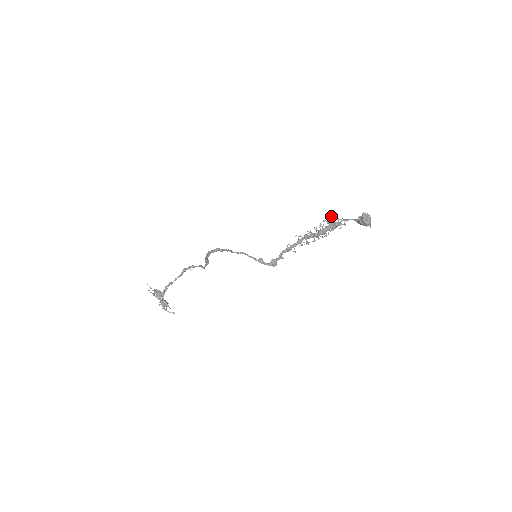
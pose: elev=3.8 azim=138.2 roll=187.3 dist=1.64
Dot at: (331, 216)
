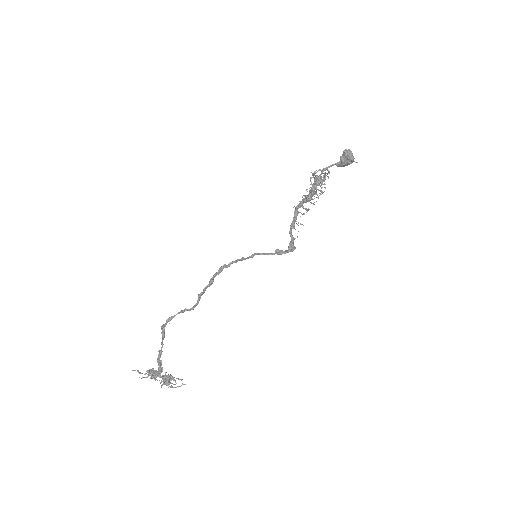
Dot at: (311, 172)
